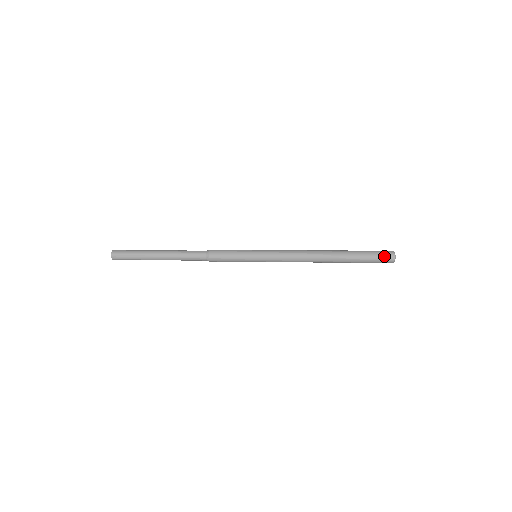
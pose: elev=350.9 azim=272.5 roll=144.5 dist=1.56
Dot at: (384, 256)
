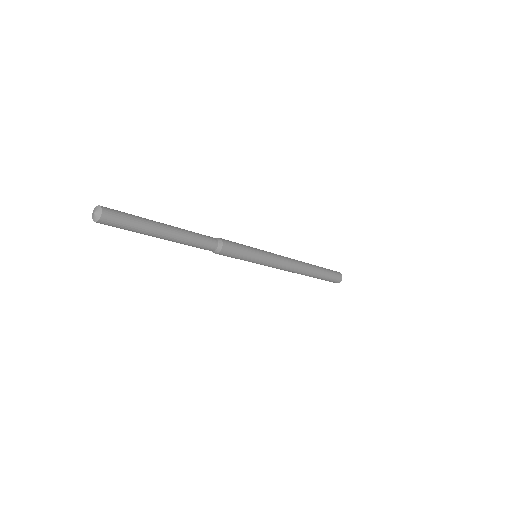
Dot at: (337, 277)
